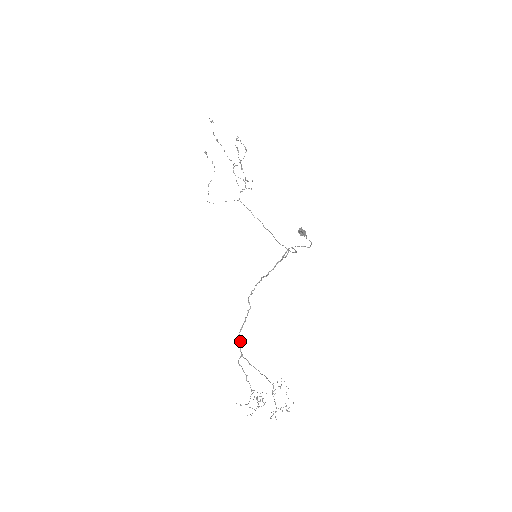
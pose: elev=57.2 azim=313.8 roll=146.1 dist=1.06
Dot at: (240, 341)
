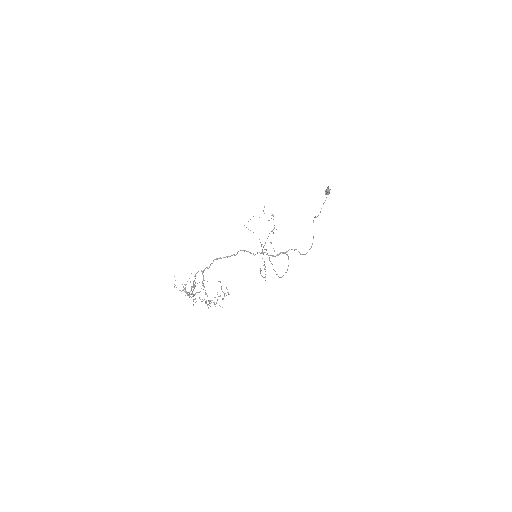
Dot at: (211, 263)
